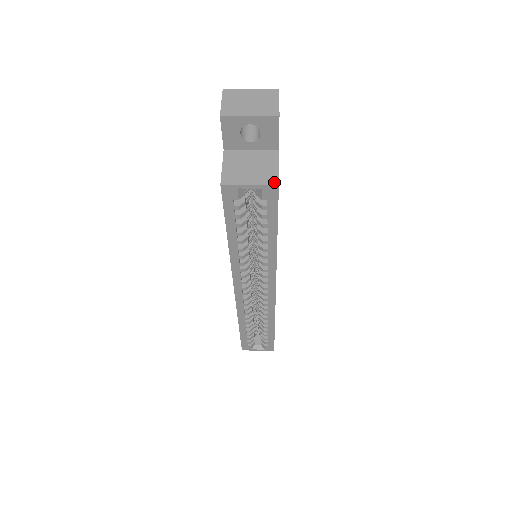
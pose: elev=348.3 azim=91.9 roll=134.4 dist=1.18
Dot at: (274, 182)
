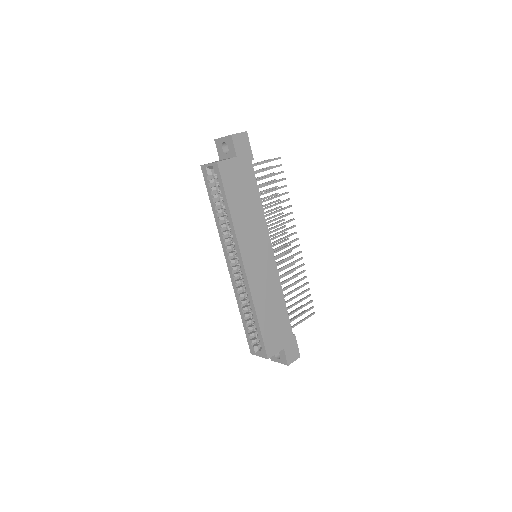
Dot at: (217, 162)
